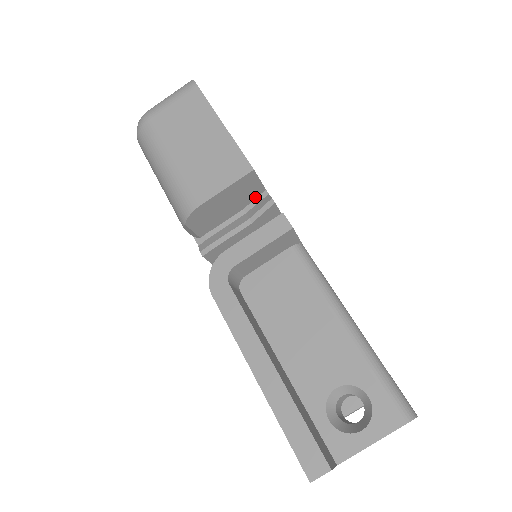
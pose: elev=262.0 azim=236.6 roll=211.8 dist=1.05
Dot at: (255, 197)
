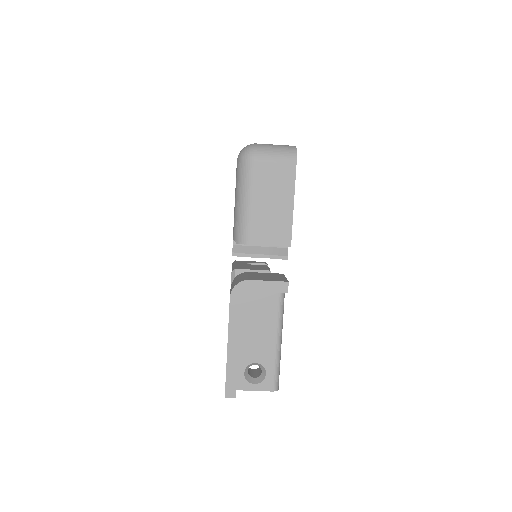
Dot at: occluded
